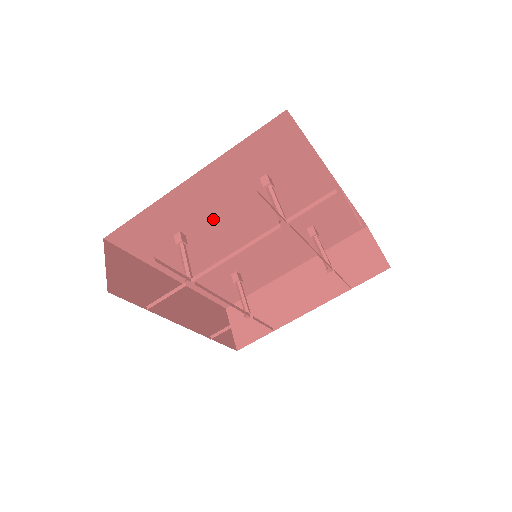
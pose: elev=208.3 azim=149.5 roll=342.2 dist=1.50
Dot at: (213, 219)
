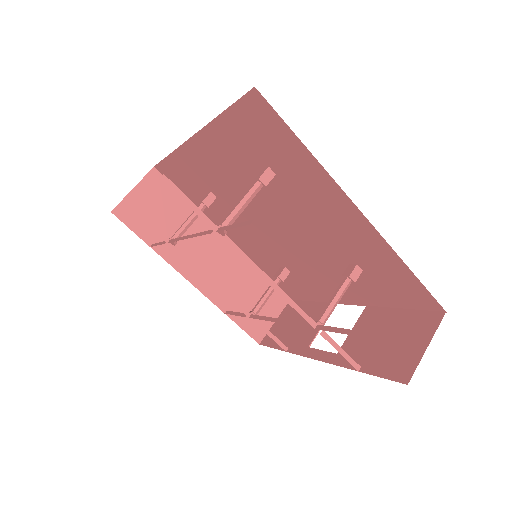
Dot at: (297, 209)
